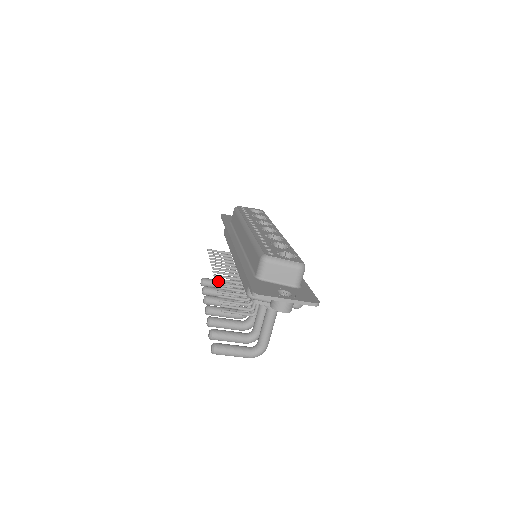
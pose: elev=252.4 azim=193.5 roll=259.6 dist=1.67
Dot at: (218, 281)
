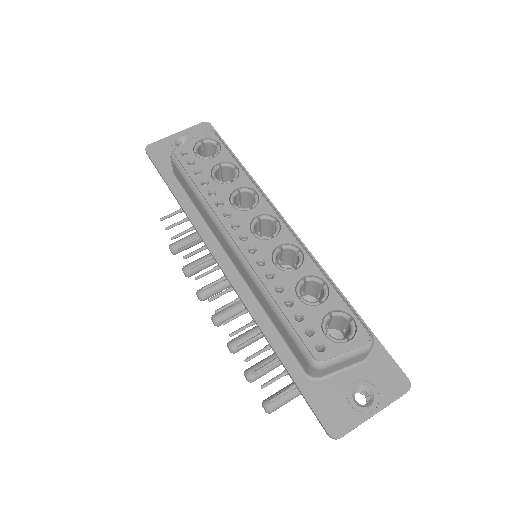
Dot at: occluded
